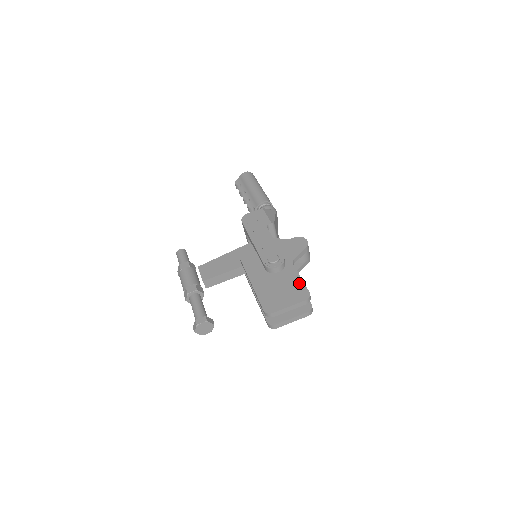
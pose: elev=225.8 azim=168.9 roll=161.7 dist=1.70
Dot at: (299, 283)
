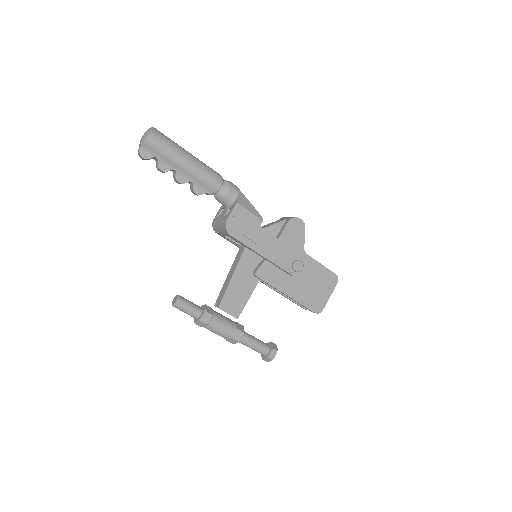
Dot at: (324, 271)
